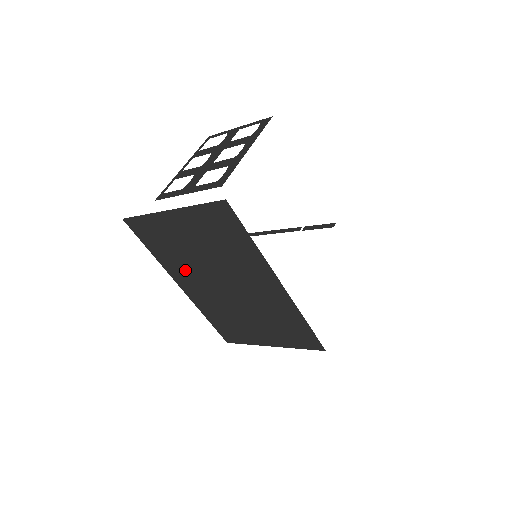
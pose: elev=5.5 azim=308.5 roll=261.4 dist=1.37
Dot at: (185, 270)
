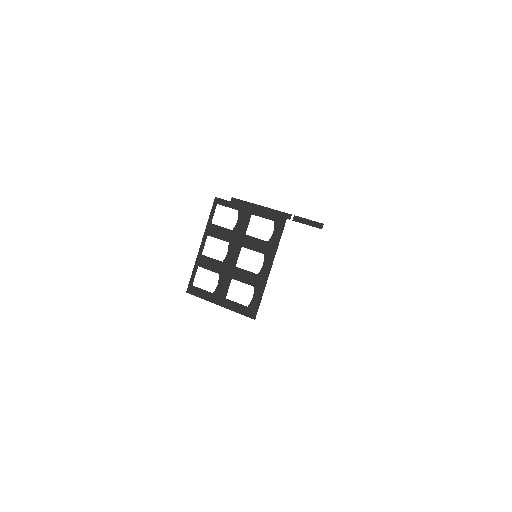
Dot at: occluded
